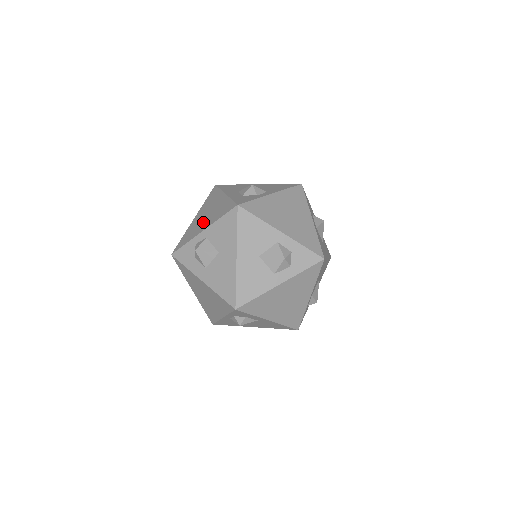
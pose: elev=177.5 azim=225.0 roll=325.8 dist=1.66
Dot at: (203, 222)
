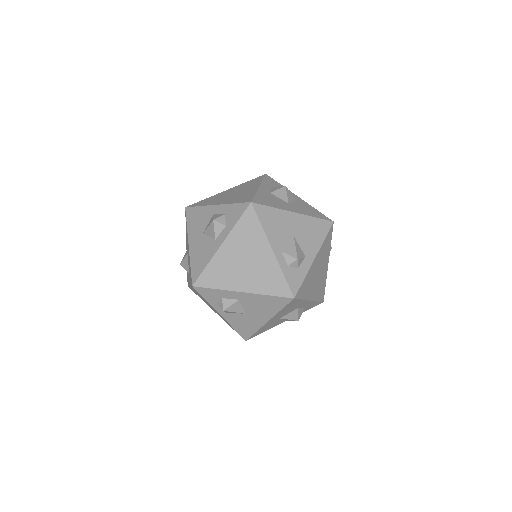
Dot at: occluded
